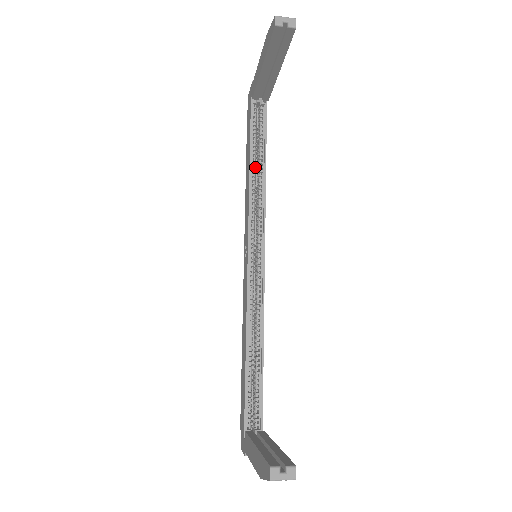
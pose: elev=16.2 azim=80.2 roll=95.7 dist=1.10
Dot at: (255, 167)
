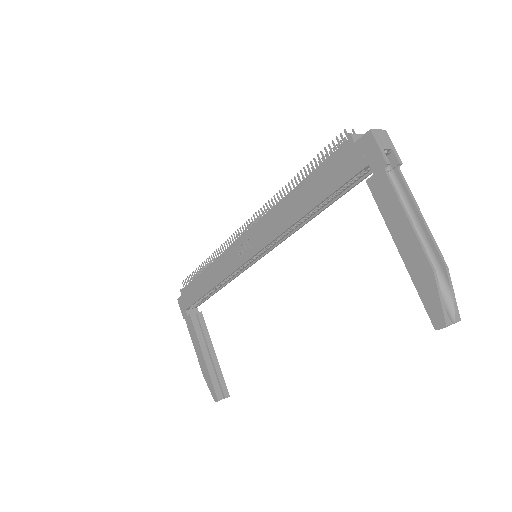
Dot at: (309, 212)
